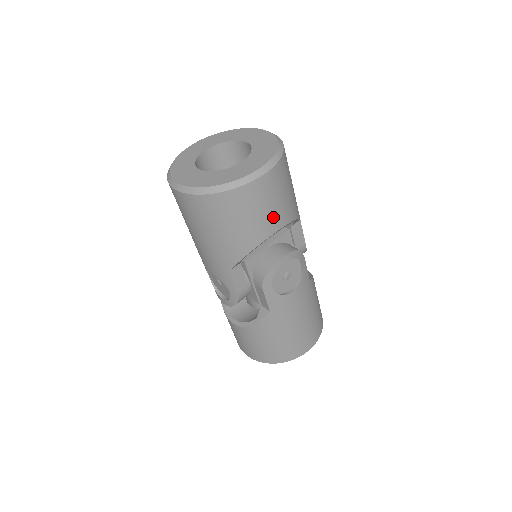
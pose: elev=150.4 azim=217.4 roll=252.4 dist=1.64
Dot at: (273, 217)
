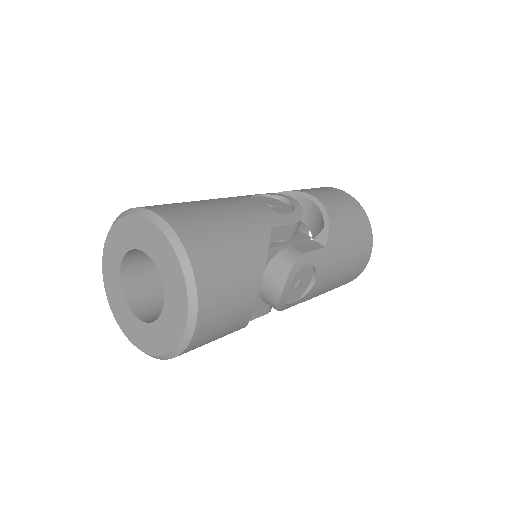
Dot at: (240, 310)
